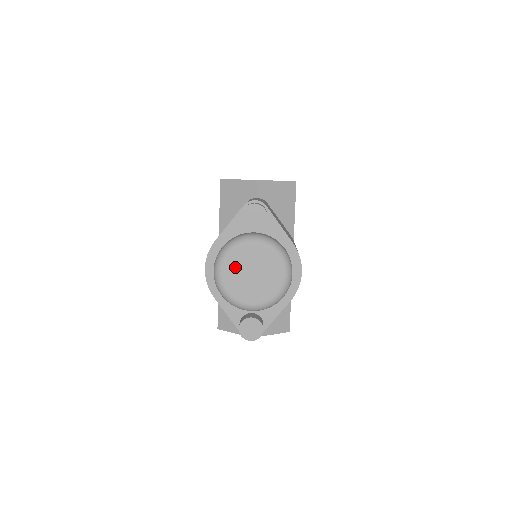
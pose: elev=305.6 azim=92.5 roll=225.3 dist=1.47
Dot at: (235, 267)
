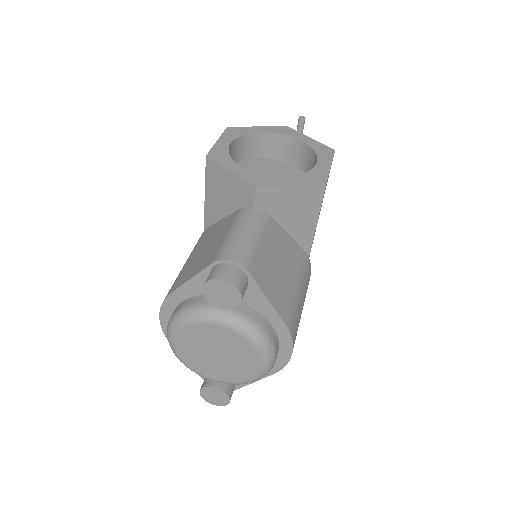
Dot at: (193, 342)
